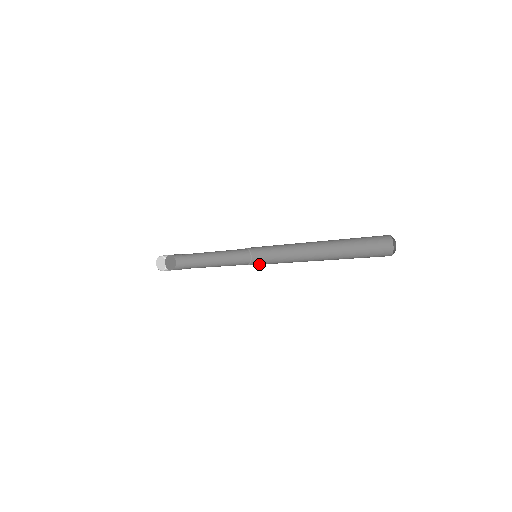
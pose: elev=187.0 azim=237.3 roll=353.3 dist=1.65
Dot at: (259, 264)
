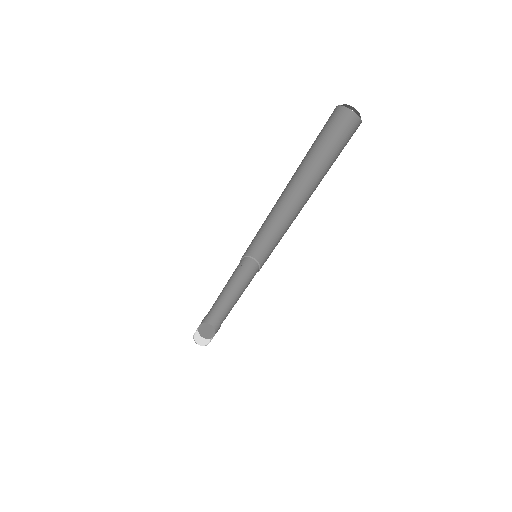
Dot at: (265, 261)
